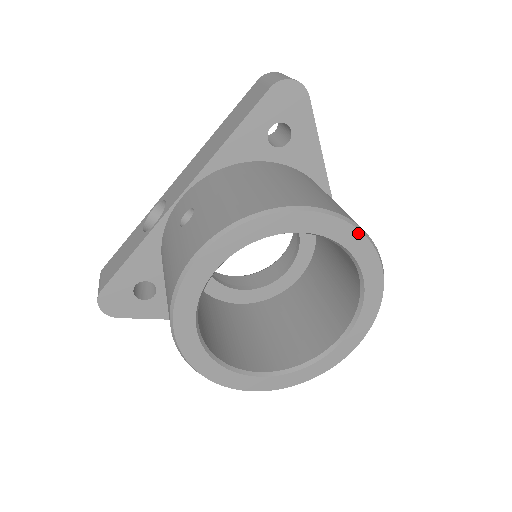
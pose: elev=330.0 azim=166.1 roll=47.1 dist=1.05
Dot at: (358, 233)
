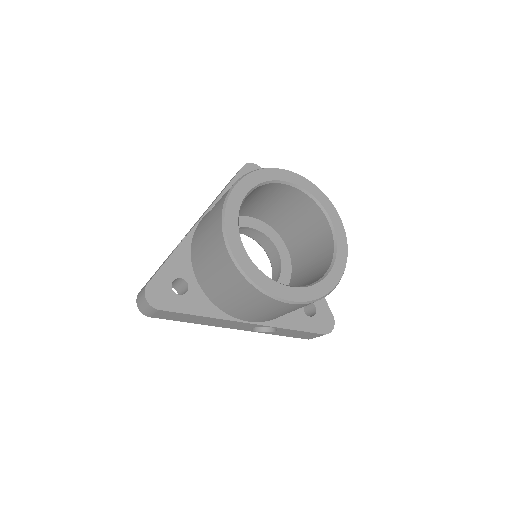
Dot at: (317, 188)
